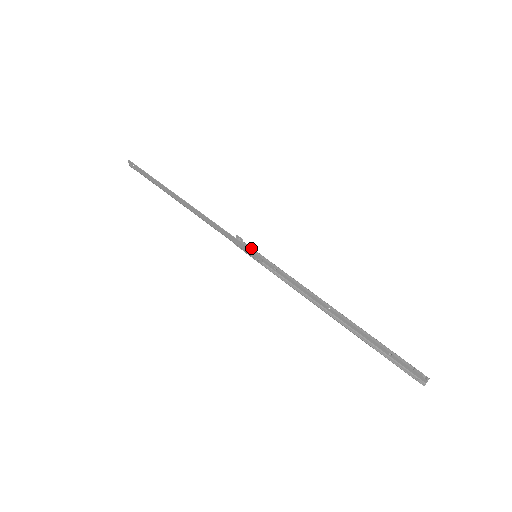
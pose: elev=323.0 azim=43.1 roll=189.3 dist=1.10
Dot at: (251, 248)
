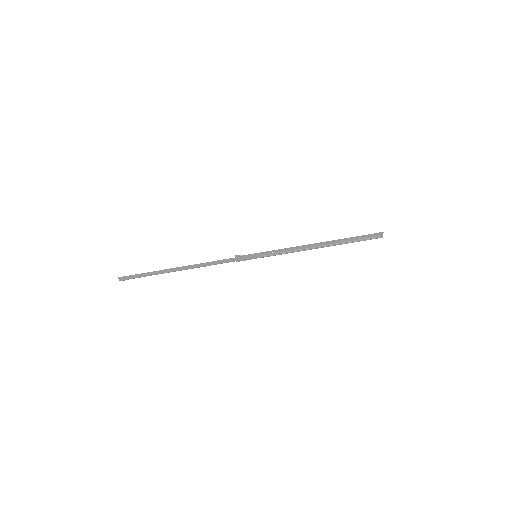
Dot at: (250, 254)
